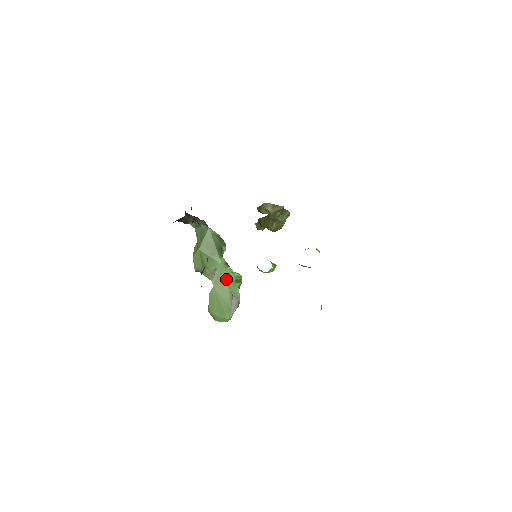
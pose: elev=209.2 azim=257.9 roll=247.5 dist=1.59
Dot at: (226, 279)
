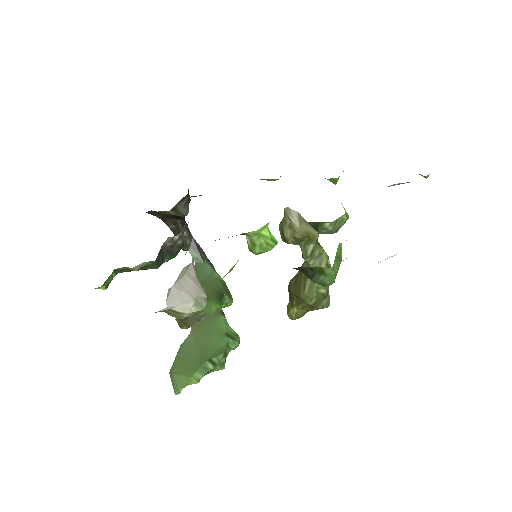
Dot at: (213, 327)
